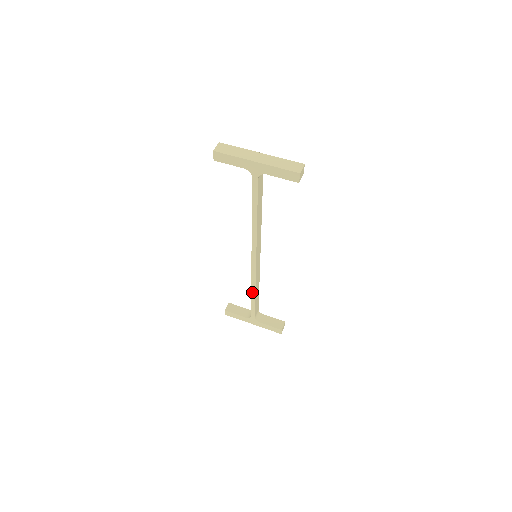
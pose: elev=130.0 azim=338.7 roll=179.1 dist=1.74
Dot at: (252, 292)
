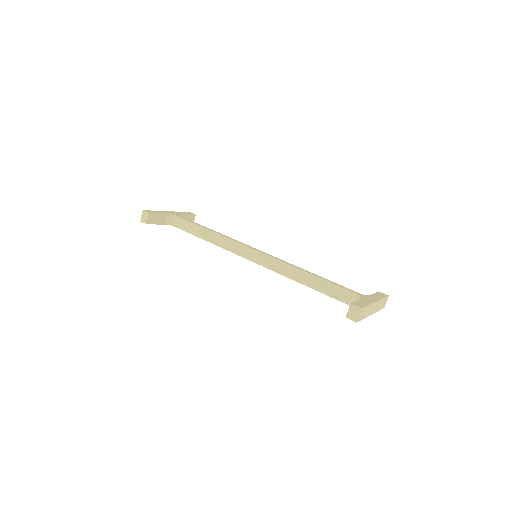
Dot at: (210, 242)
